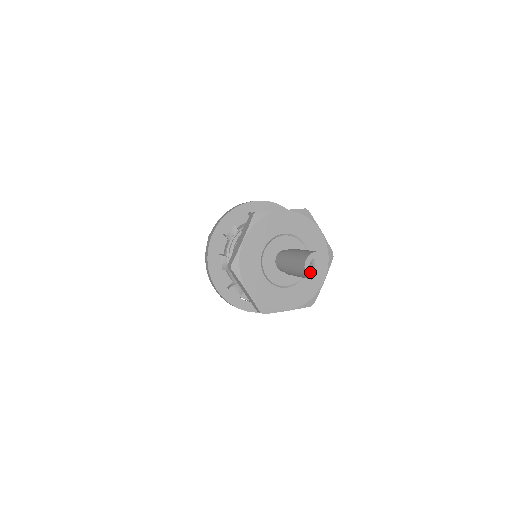
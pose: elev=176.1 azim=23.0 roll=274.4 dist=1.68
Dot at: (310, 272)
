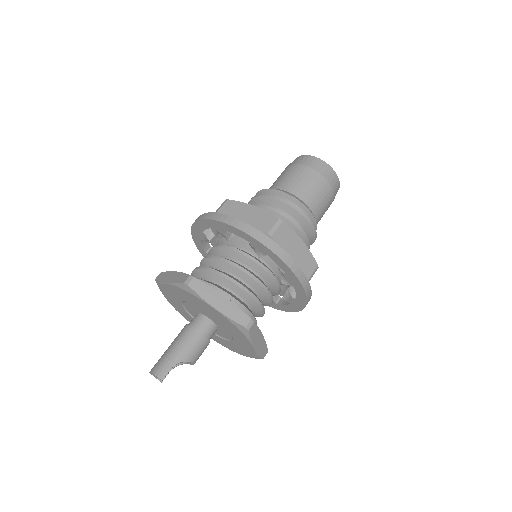
Dot at: (155, 376)
